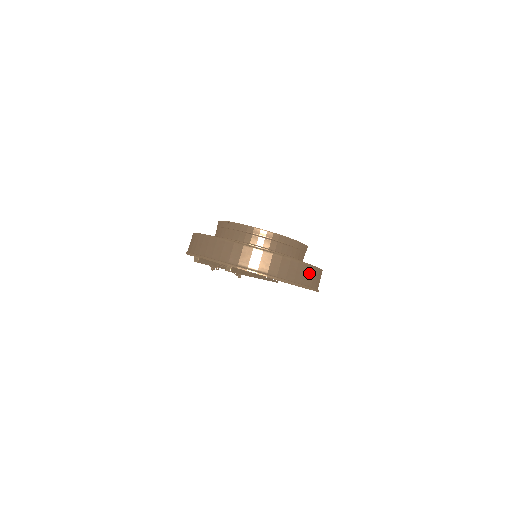
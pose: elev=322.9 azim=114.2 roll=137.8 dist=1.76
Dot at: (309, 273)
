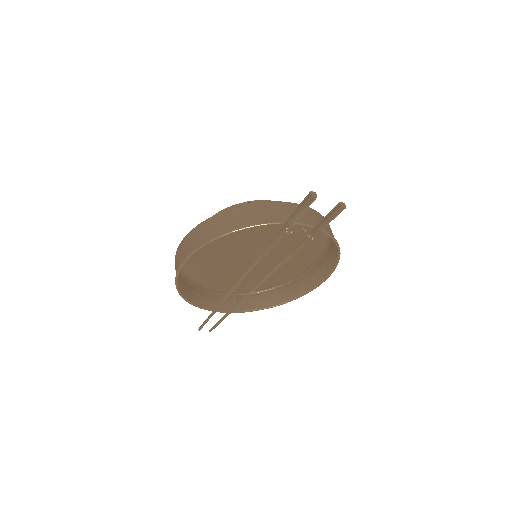
Dot at: (332, 251)
